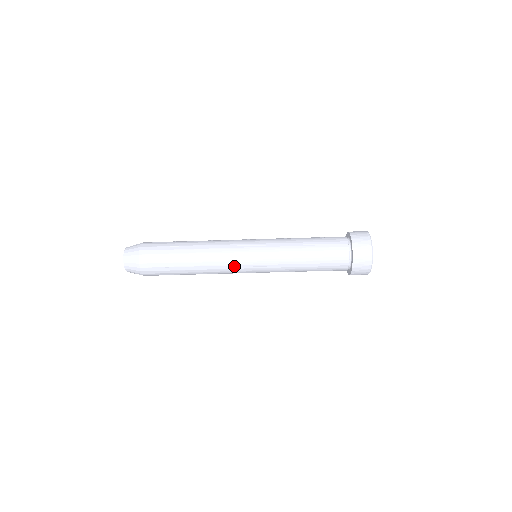
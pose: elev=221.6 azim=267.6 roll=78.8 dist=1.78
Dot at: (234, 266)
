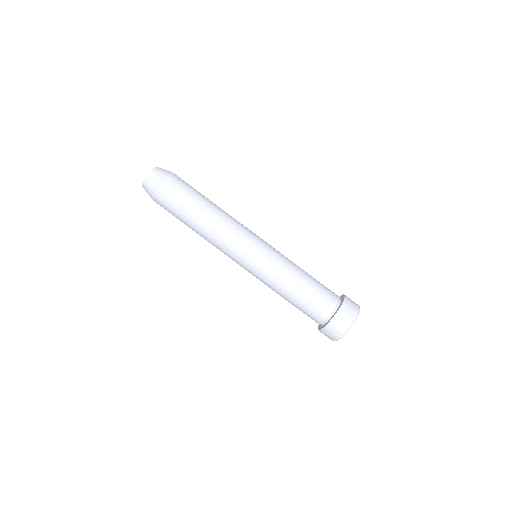
Dot at: (231, 252)
